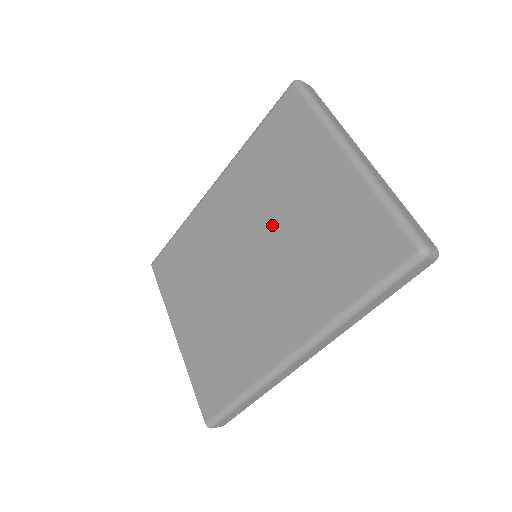
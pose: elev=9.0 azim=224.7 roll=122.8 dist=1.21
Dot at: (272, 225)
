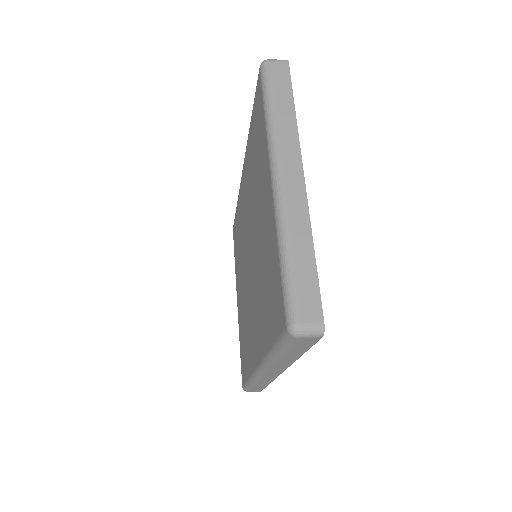
Dot at: (254, 233)
